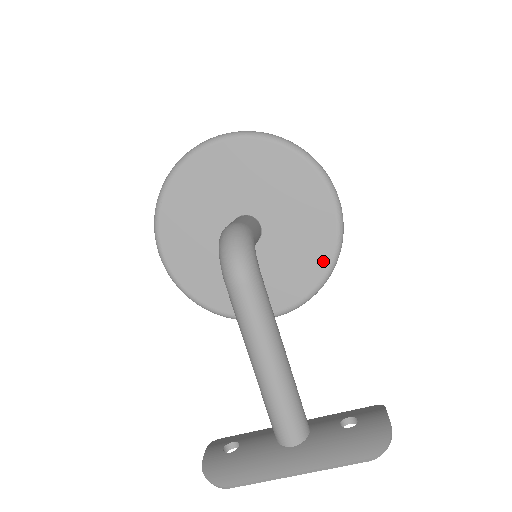
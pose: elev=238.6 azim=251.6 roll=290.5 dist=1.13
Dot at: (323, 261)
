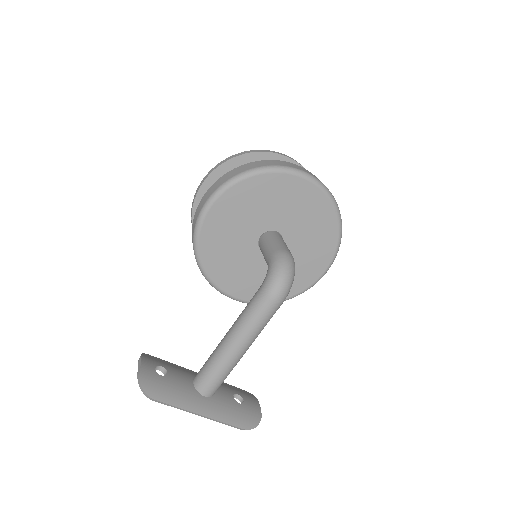
Dot at: occluded
